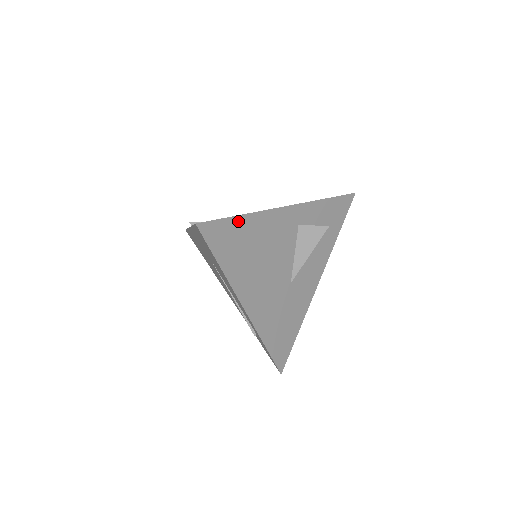
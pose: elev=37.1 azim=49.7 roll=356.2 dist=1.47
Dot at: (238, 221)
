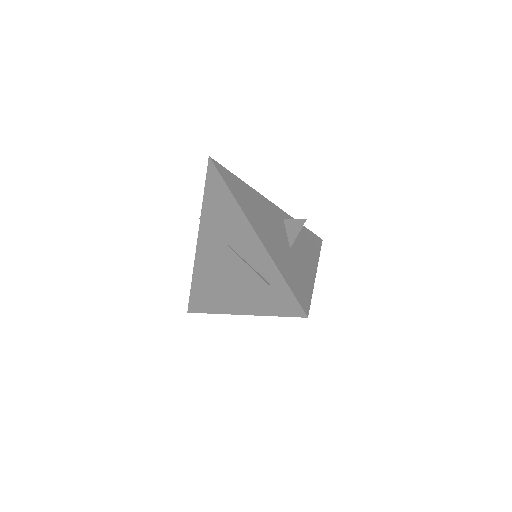
Dot at: (237, 179)
